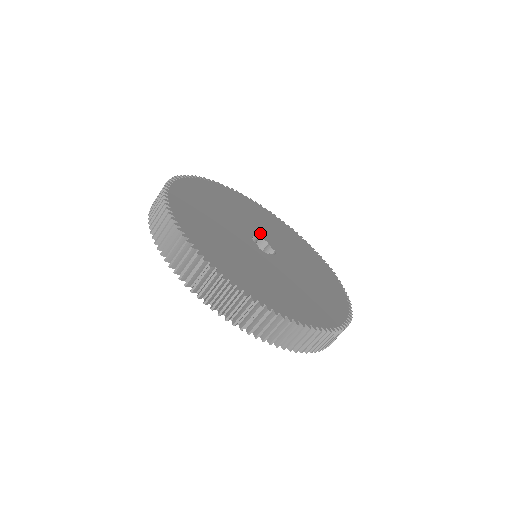
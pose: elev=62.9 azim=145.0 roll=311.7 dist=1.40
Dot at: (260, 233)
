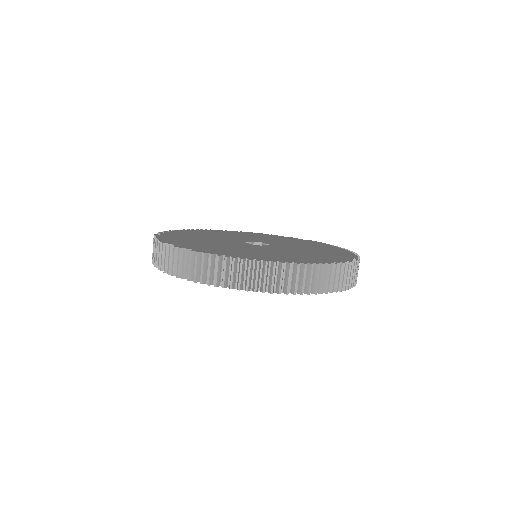
Dot at: (253, 240)
